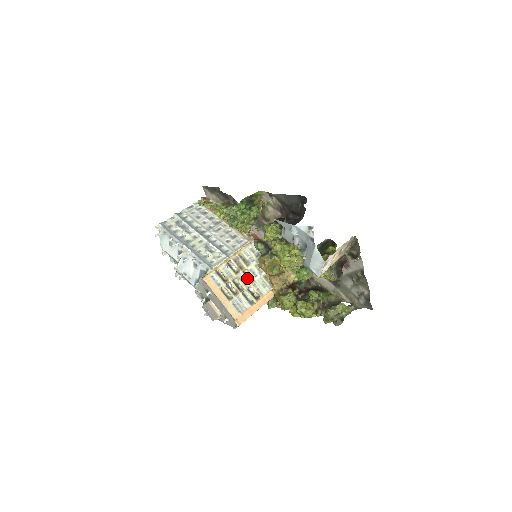
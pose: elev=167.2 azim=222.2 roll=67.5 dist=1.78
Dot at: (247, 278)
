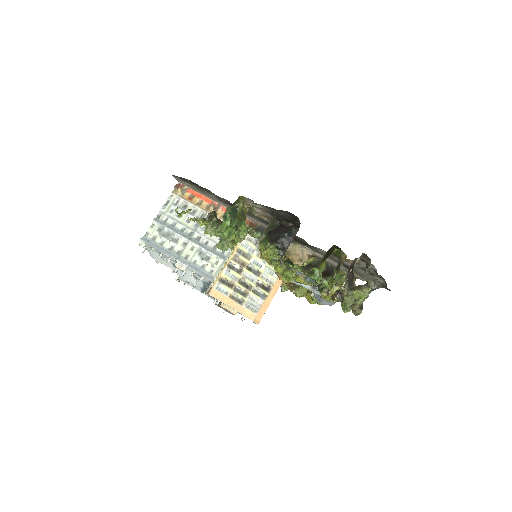
Dot at: (252, 273)
